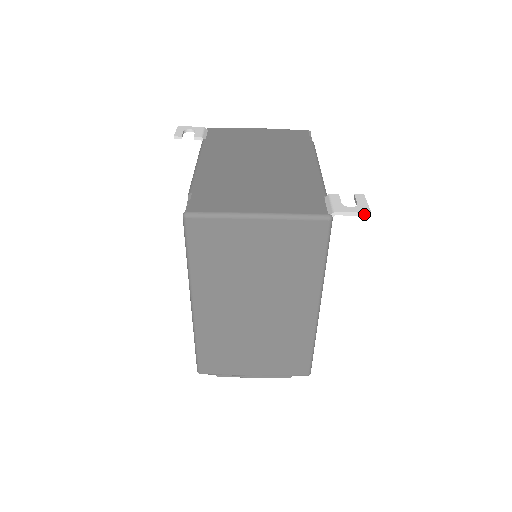
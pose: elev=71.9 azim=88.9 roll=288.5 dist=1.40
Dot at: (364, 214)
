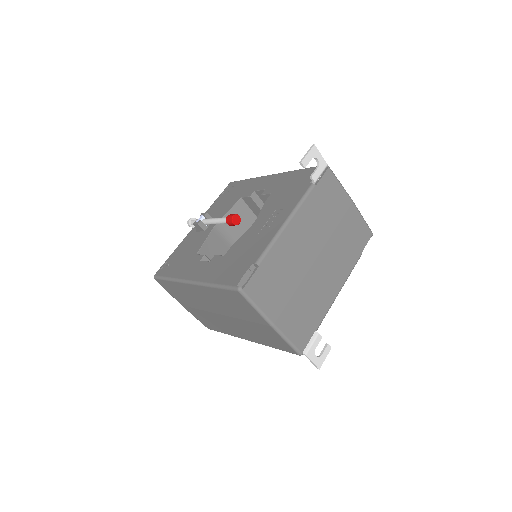
Dot at: (316, 367)
